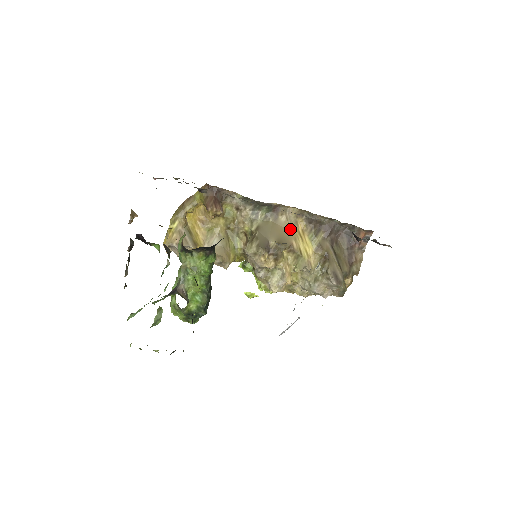
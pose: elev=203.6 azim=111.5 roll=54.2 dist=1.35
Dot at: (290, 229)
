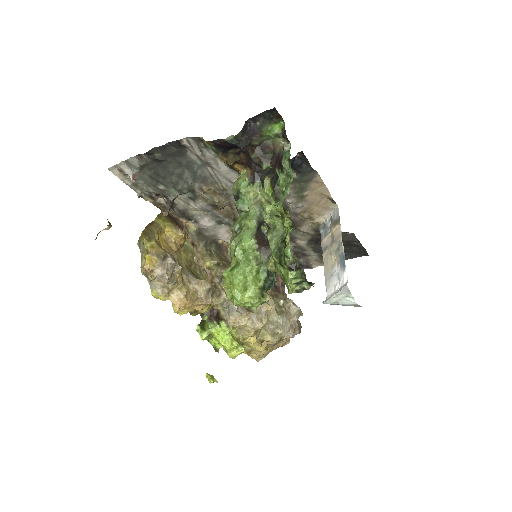
Dot at: occluded
